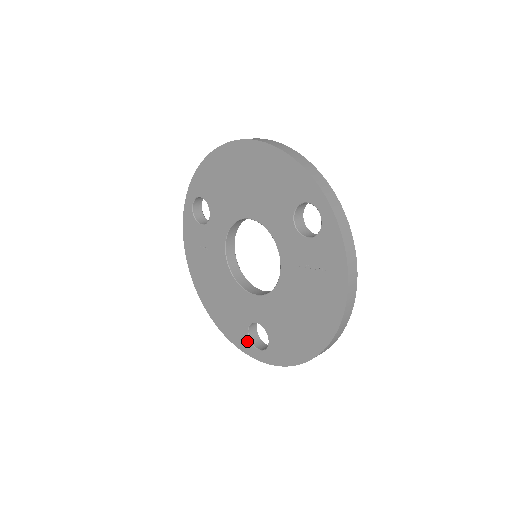
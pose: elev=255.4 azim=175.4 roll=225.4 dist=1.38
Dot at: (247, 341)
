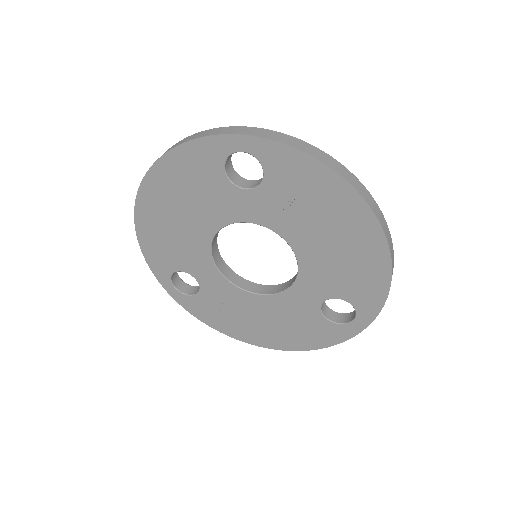
Dot at: (337, 328)
